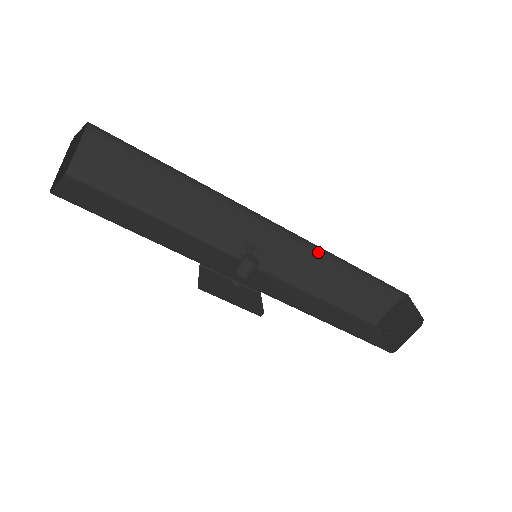
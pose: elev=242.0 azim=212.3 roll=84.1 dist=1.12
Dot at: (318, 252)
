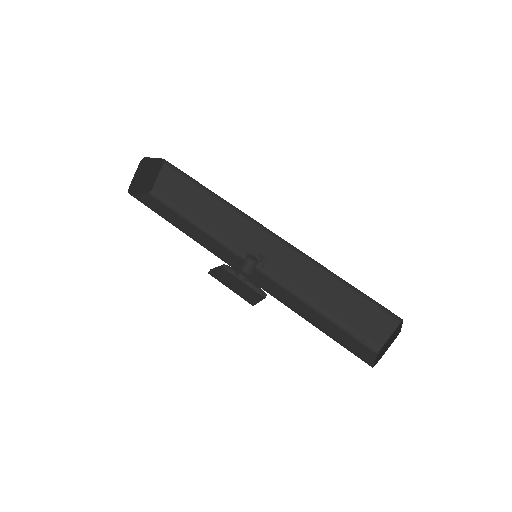
Dot at: (315, 266)
